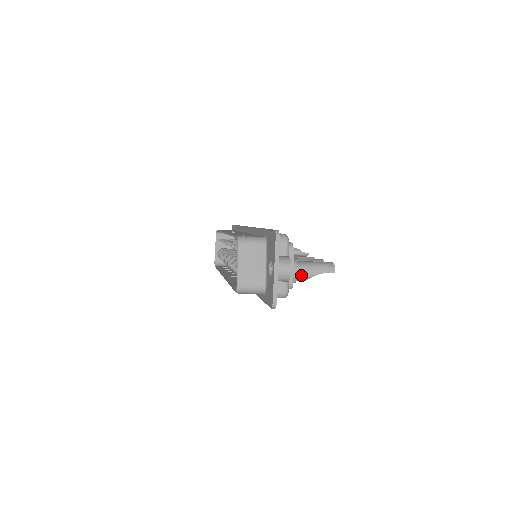
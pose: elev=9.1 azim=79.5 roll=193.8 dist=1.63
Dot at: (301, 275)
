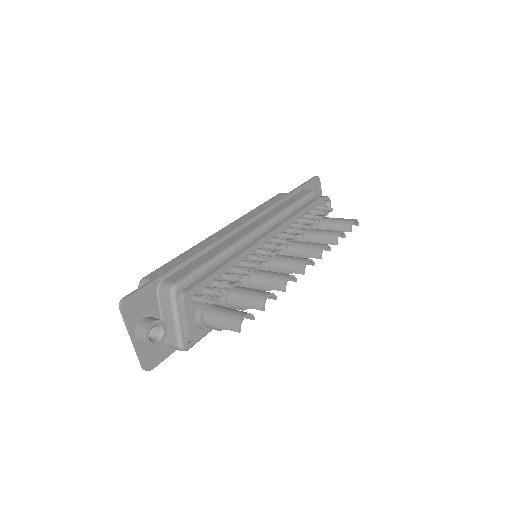
Dot at: (208, 326)
